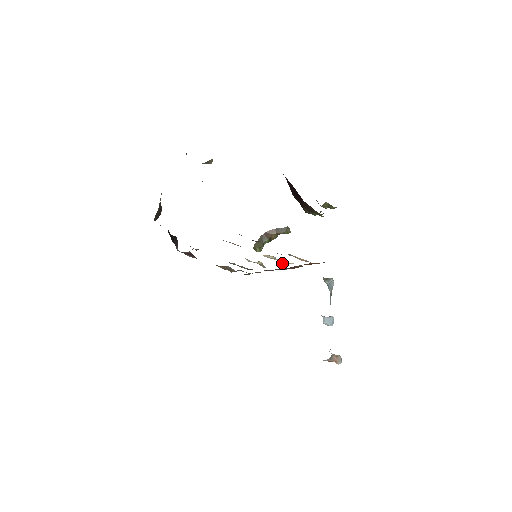
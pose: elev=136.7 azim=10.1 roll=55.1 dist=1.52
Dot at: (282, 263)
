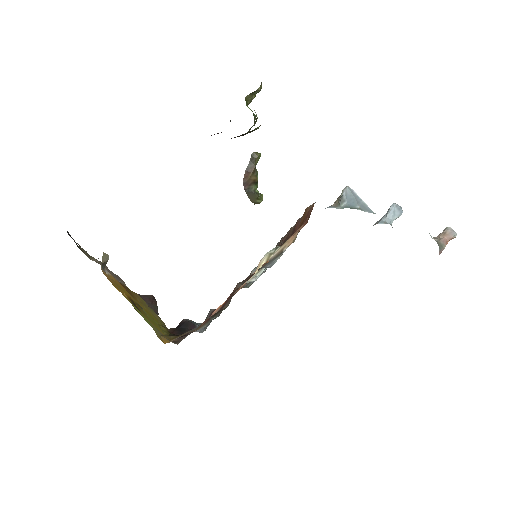
Dot at: occluded
